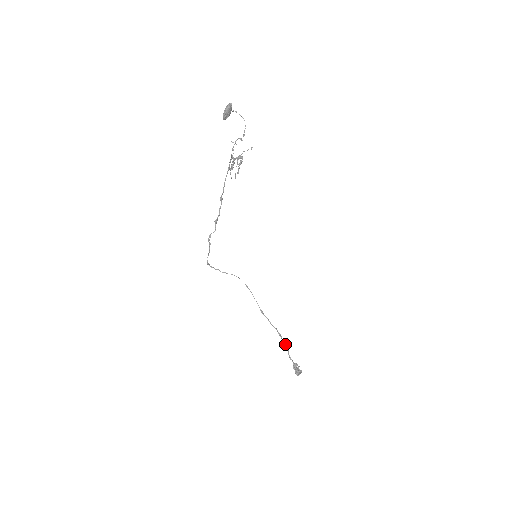
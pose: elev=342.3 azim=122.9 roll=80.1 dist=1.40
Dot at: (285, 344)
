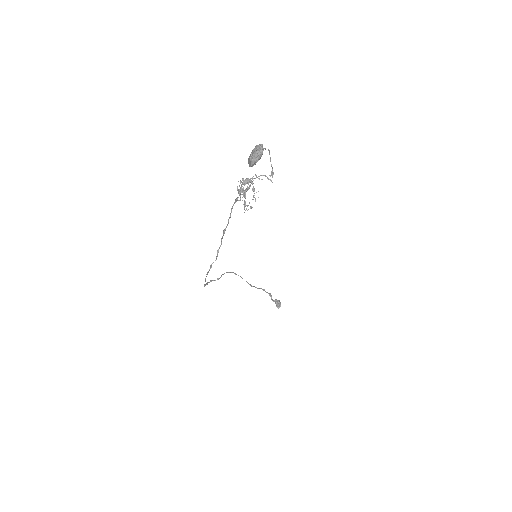
Dot at: (268, 293)
